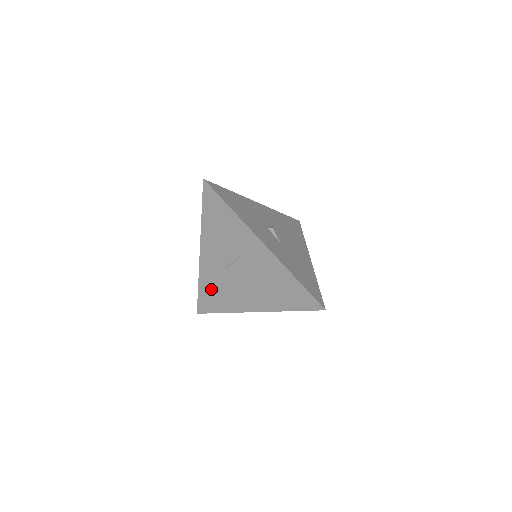
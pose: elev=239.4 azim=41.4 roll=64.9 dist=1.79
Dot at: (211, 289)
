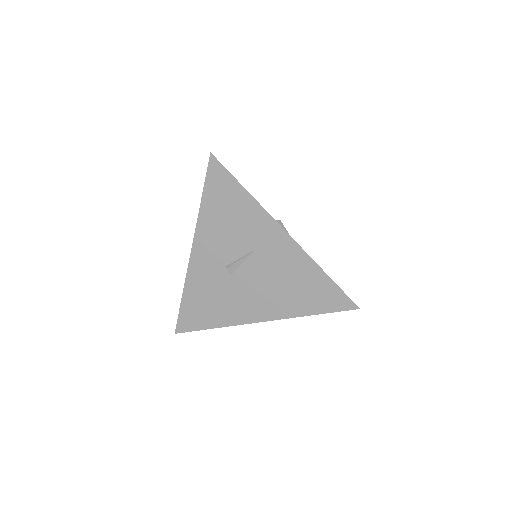
Dot at: (201, 298)
